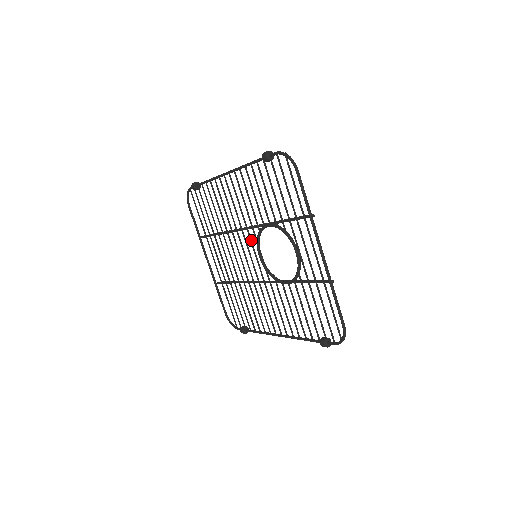
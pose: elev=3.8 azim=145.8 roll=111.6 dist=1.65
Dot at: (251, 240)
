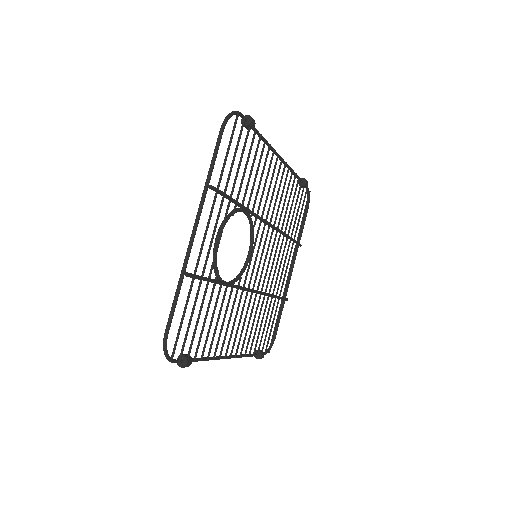
Dot at: (261, 237)
